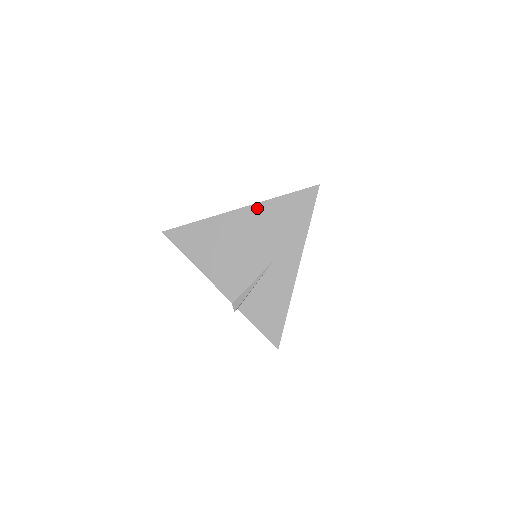
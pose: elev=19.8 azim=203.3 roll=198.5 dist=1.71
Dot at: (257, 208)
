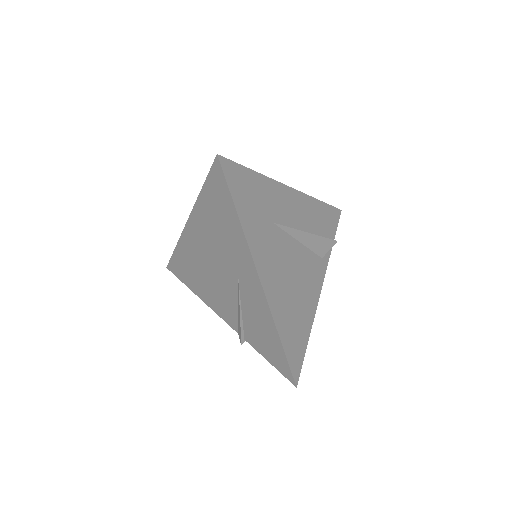
Dot at: (195, 216)
